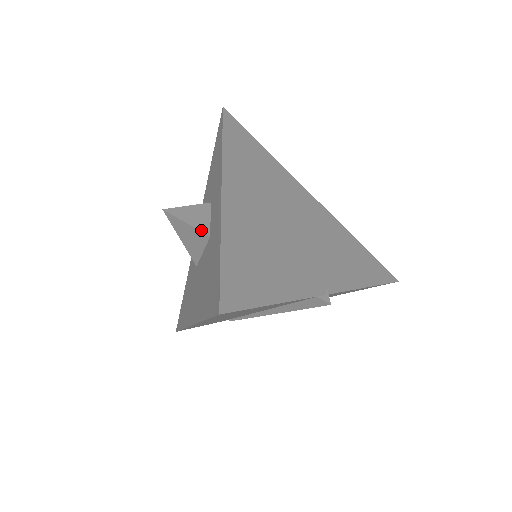
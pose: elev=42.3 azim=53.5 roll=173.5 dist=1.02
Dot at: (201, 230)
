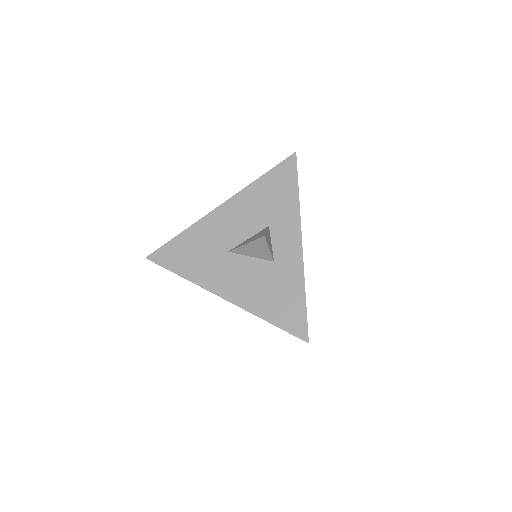
Dot at: (272, 256)
